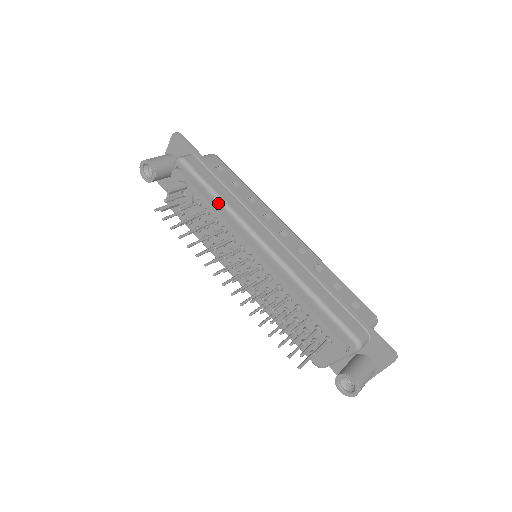
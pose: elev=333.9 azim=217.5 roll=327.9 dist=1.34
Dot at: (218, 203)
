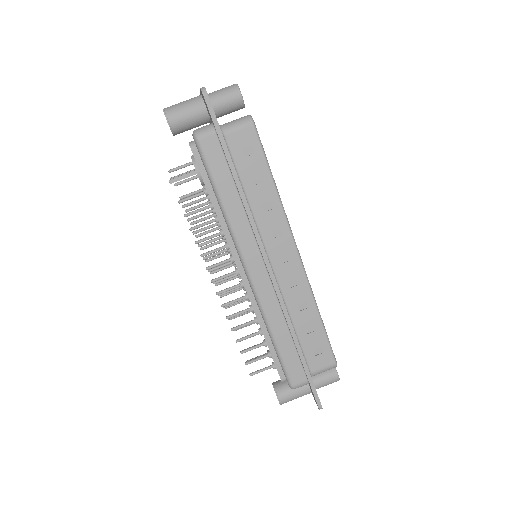
Dot at: (220, 209)
